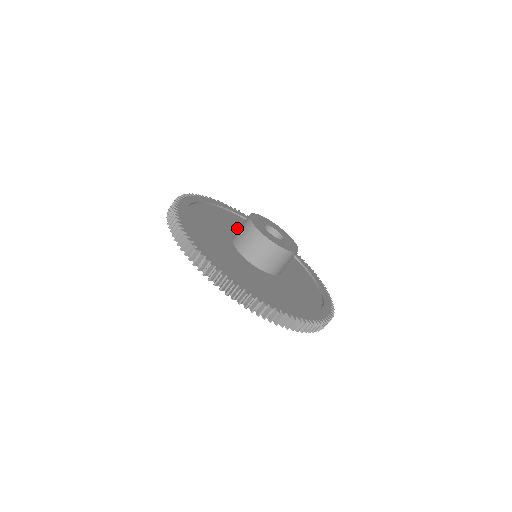
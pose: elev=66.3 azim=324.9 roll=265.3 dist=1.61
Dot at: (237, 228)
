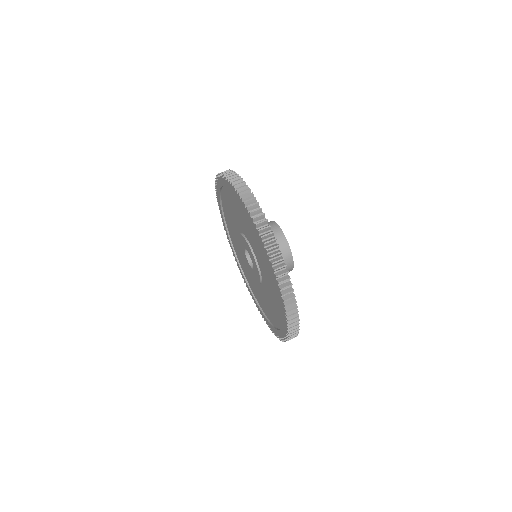
Dot at: occluded
